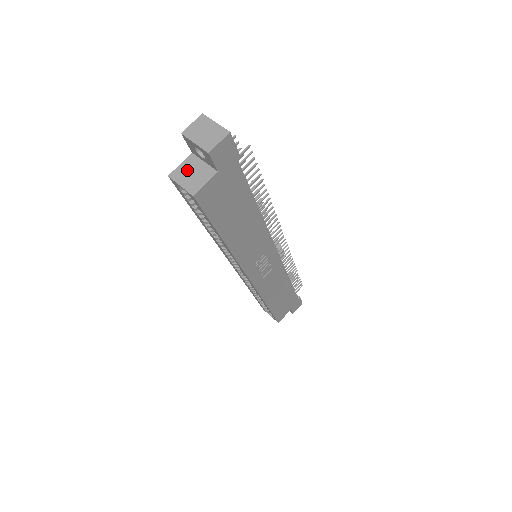
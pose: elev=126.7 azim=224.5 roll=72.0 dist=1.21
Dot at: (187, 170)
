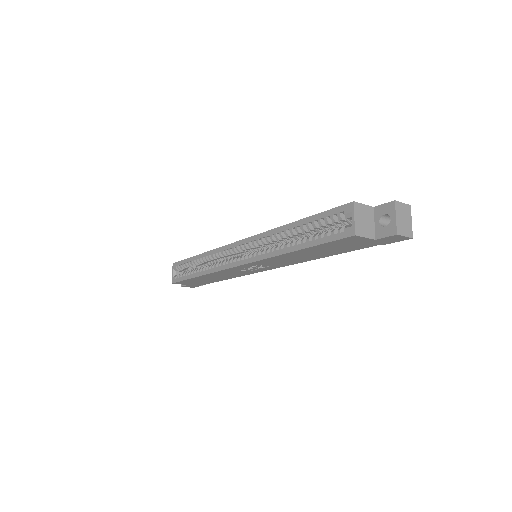
Dot at: (364, 214)
